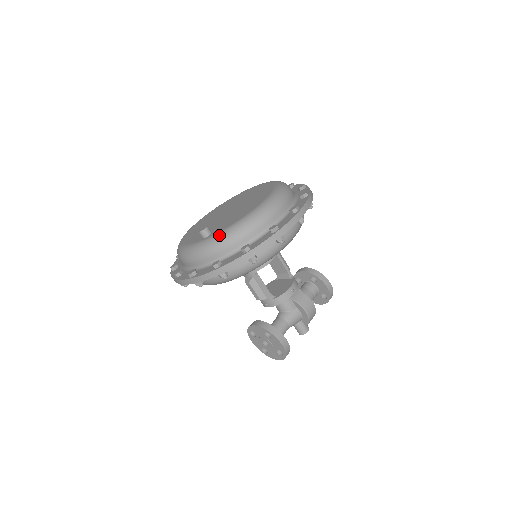
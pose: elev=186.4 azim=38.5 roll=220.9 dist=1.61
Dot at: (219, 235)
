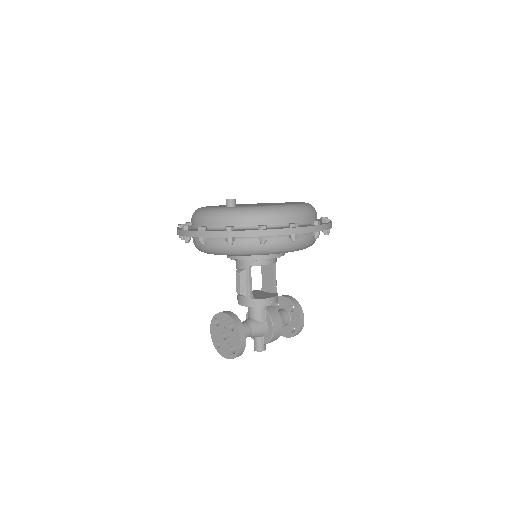
Dot at: (244, 208)
